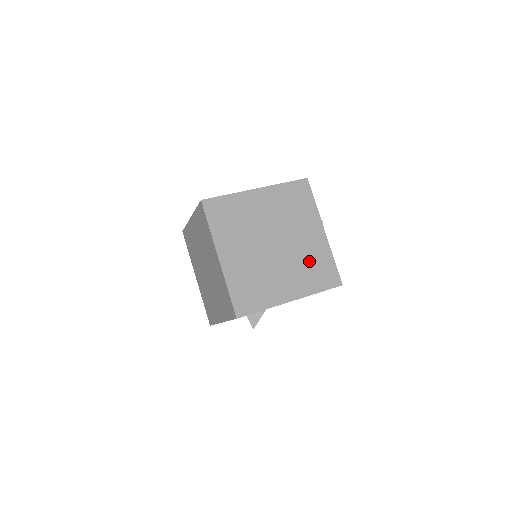
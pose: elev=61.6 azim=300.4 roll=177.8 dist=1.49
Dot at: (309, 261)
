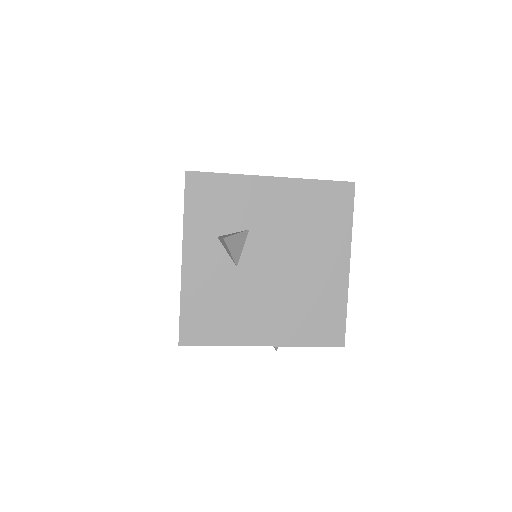
Dot at: occluded
